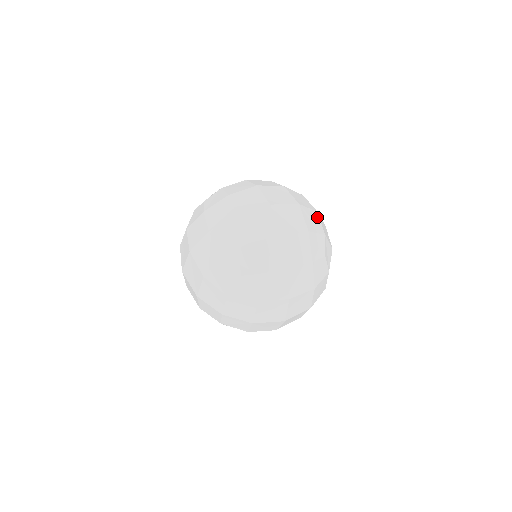
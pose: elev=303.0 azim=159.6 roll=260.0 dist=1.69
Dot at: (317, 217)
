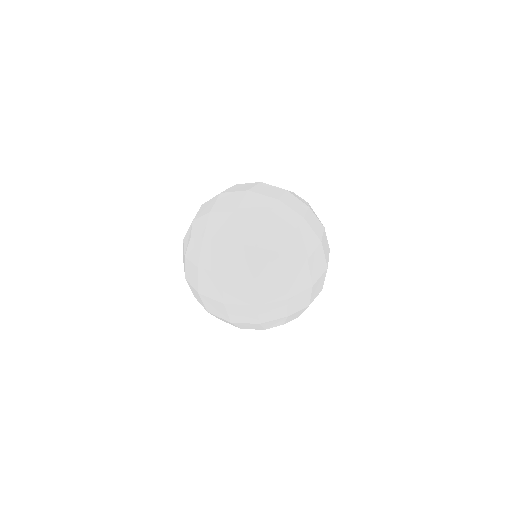
Dot at: (297, 220)
